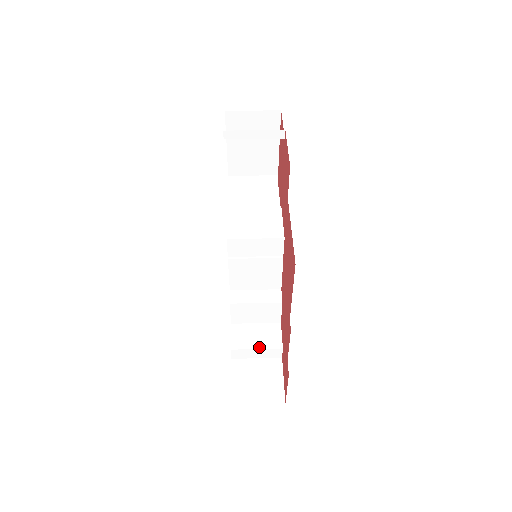
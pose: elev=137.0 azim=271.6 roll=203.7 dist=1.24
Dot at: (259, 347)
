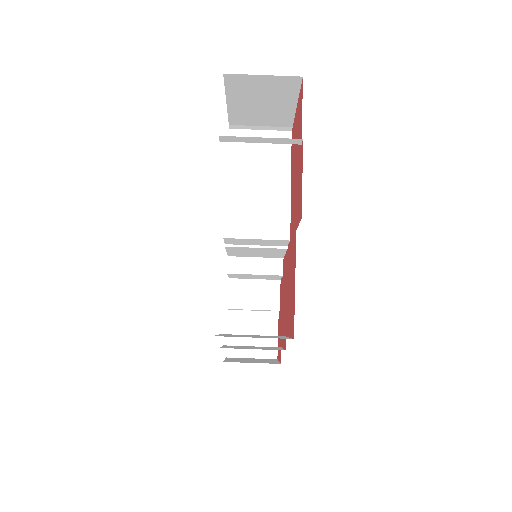
Dot at: (256, 308)
